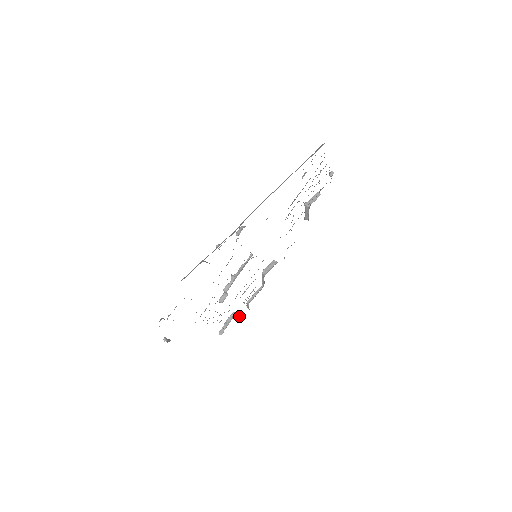
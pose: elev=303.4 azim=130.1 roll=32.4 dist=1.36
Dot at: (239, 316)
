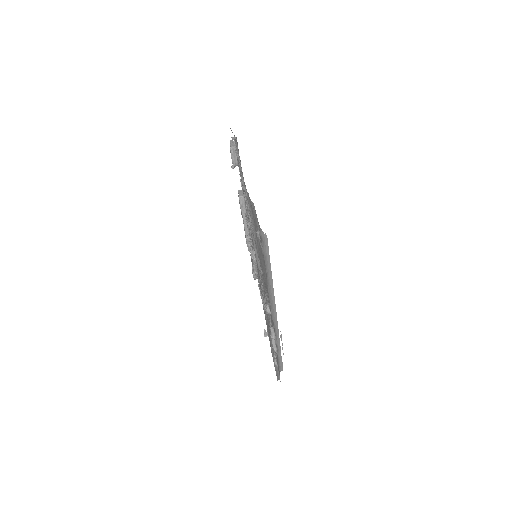
Dot at: (246, 228)
